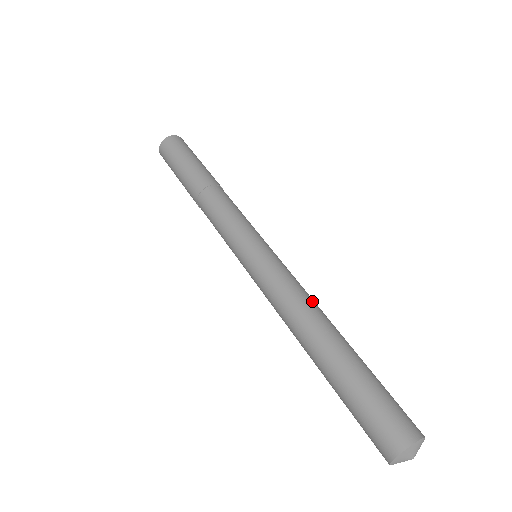
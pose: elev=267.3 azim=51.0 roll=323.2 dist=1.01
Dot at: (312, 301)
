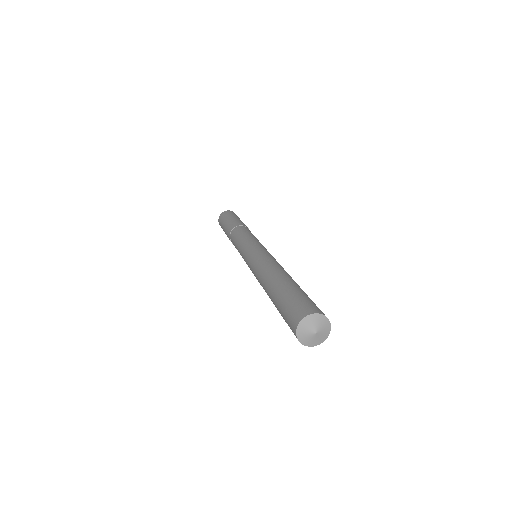
Dot at: (275, 264)
